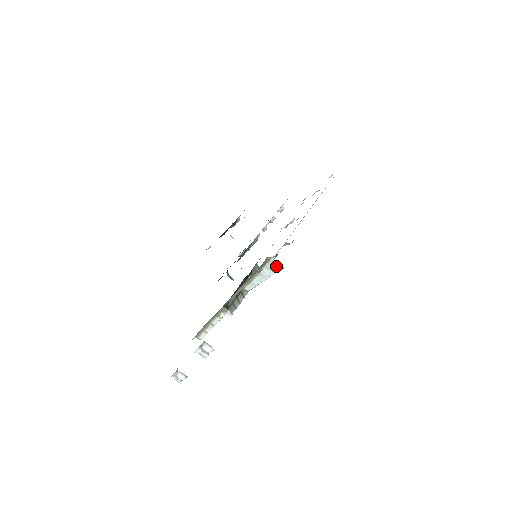
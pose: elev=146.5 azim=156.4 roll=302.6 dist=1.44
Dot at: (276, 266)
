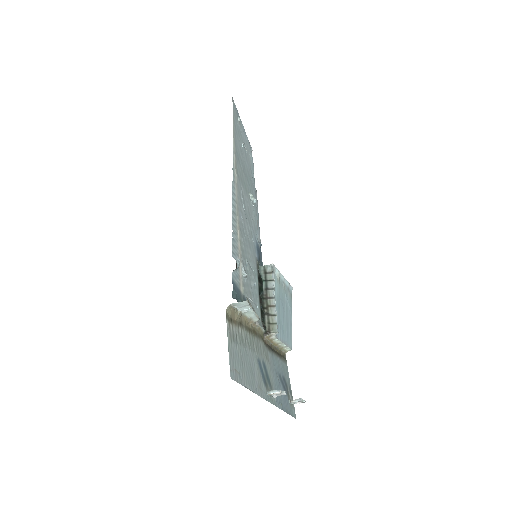
Dot at: (241, 304)
